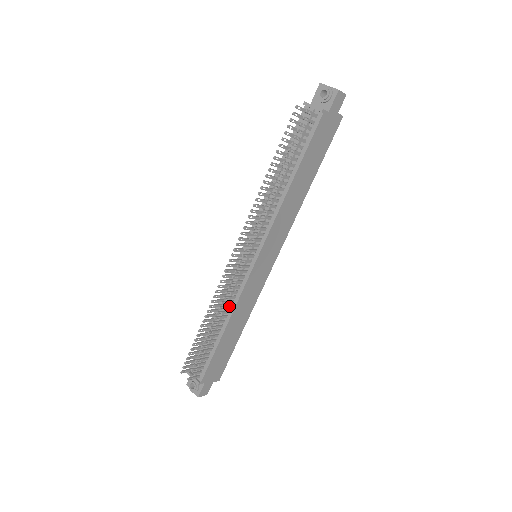
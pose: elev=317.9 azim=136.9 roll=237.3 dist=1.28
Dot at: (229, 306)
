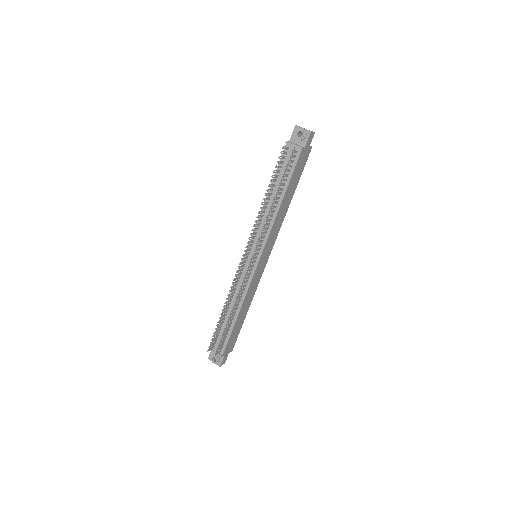
Dot at: (241, 296)
